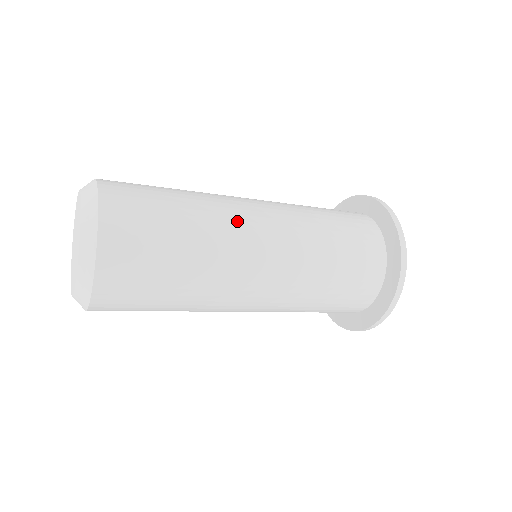
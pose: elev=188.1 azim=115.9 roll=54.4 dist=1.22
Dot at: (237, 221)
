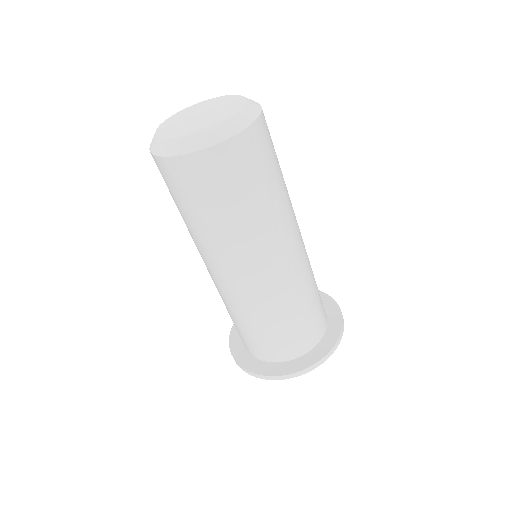
Dot at: occluded
